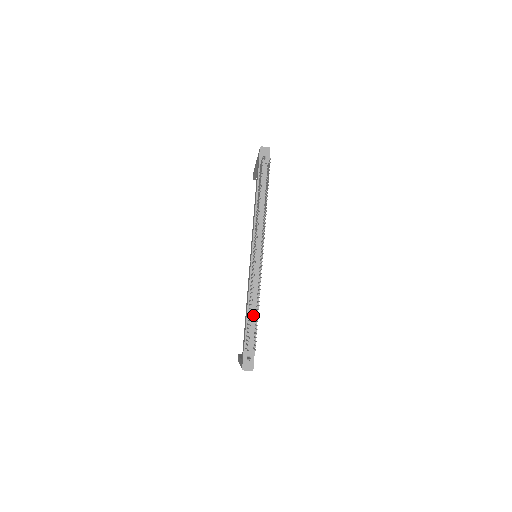
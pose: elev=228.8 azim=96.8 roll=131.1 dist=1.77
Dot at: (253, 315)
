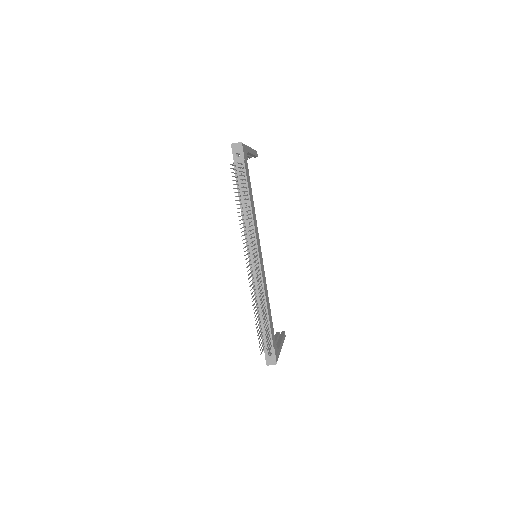
Dot at: (263, 316)
